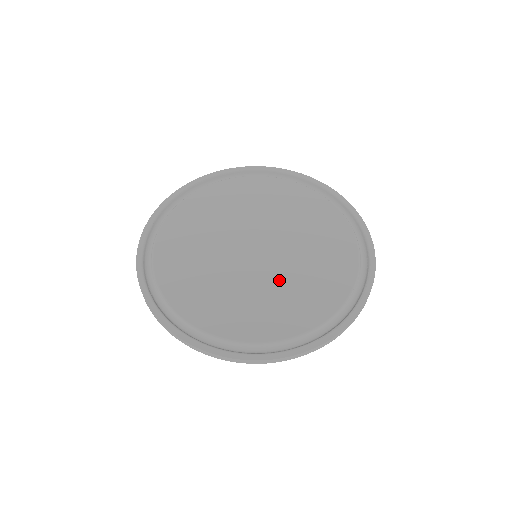
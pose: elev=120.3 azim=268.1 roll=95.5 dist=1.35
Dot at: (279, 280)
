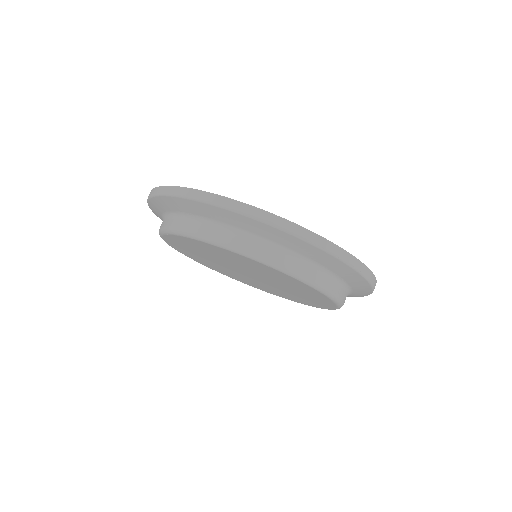
Dot at: occluded
